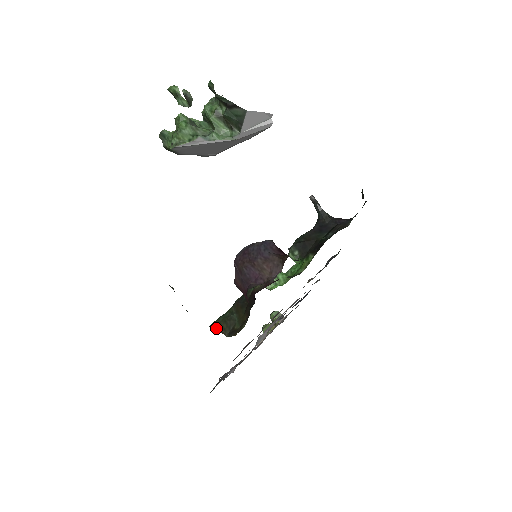
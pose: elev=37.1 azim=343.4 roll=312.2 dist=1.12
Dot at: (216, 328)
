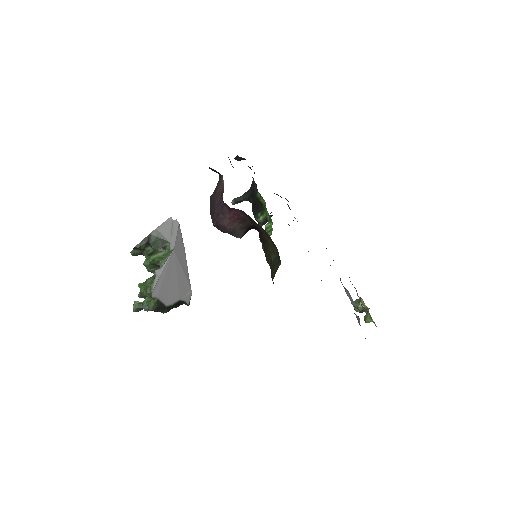
Dot at: (274, 276)
